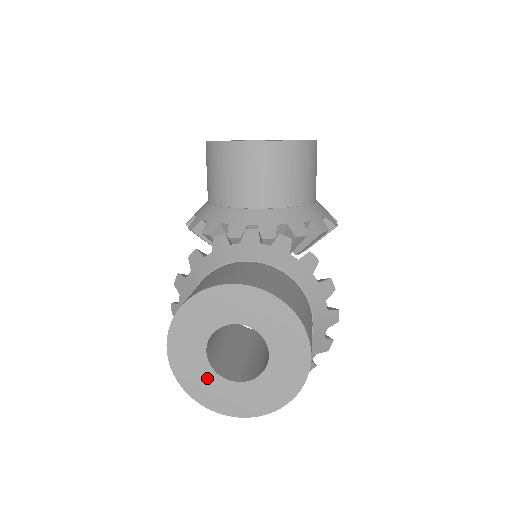
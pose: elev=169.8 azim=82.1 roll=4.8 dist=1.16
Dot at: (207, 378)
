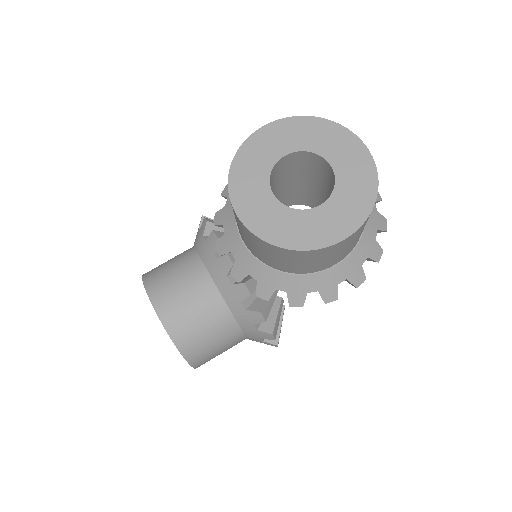
Dot at: occluded
